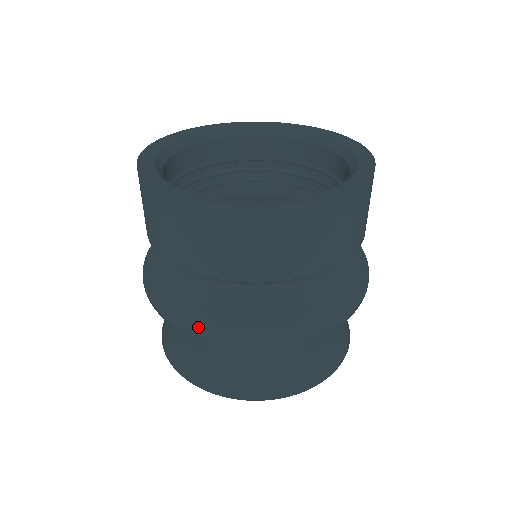
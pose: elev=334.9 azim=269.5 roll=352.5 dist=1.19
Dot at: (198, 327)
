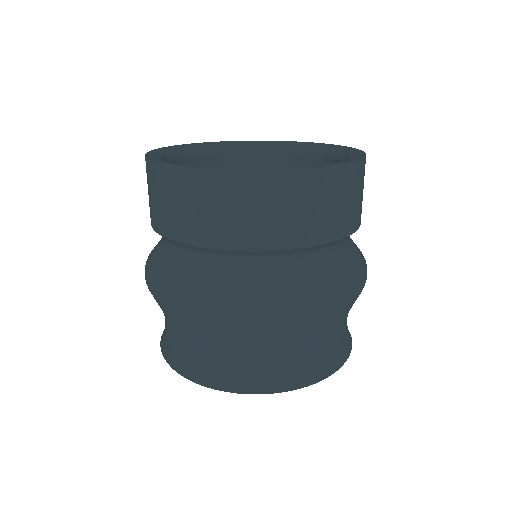
Dot at: (200, 304)
